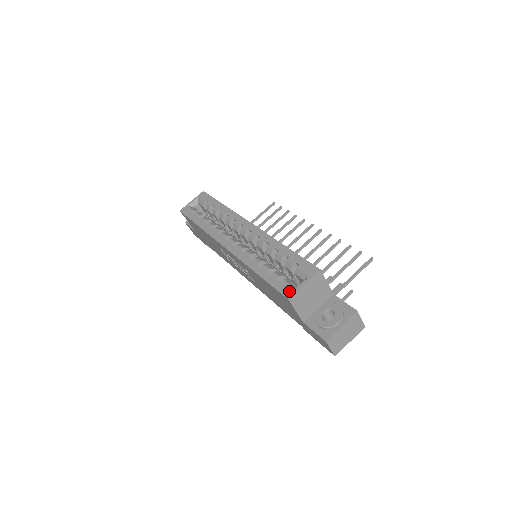
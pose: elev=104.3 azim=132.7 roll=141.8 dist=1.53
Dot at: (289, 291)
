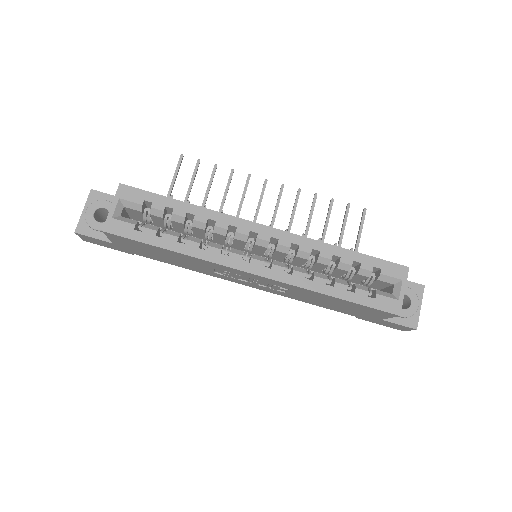
Dot at: (394, 306)
